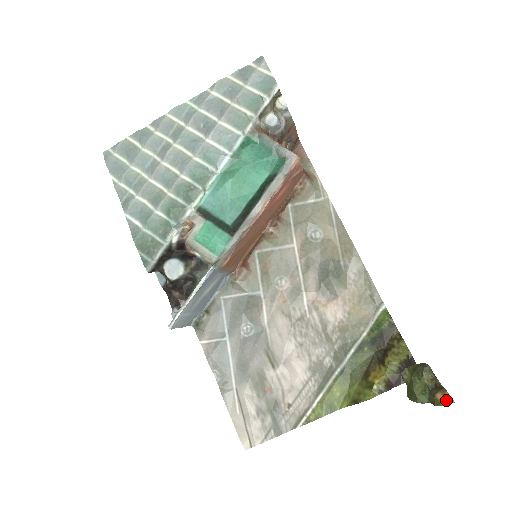
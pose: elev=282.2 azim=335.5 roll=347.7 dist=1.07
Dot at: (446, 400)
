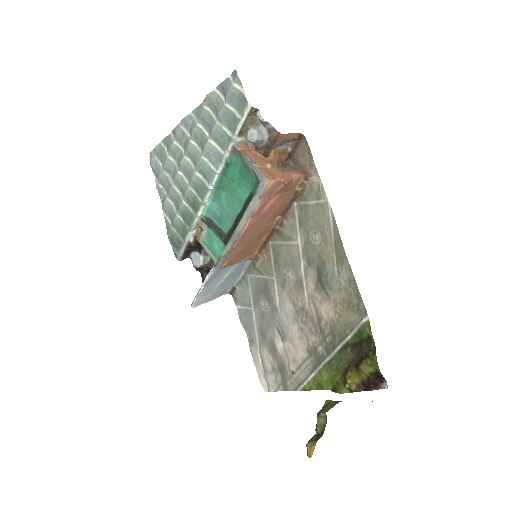
Dot at: (308, 453)
